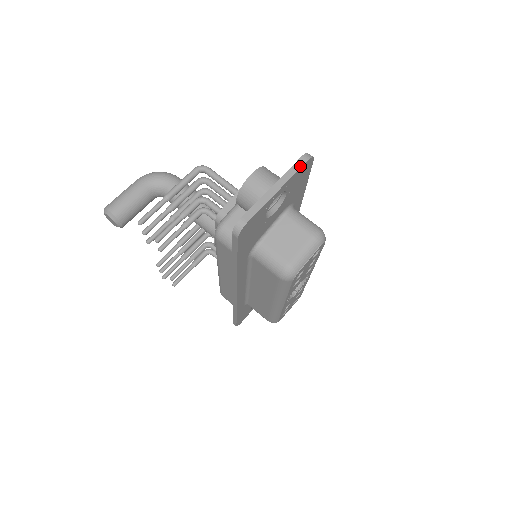
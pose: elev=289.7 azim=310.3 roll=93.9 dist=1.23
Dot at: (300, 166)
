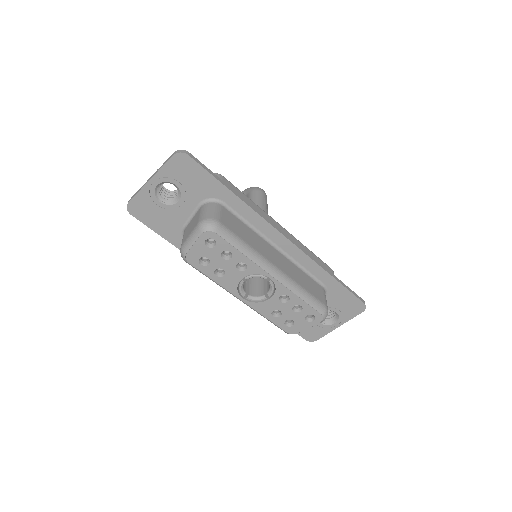
Dot at: (167, 160)
